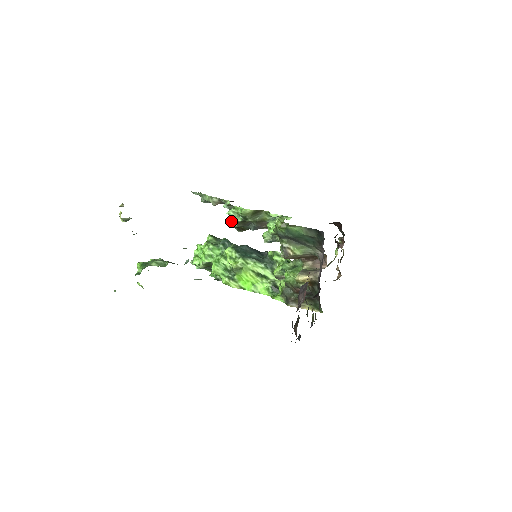
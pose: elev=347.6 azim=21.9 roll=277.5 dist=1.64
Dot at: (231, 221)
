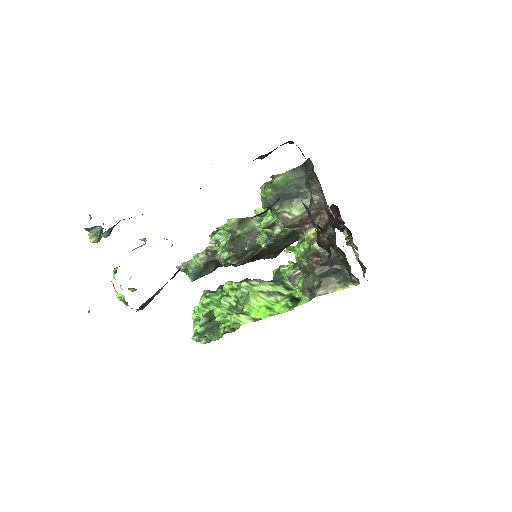
Dot at: (220, 246)
